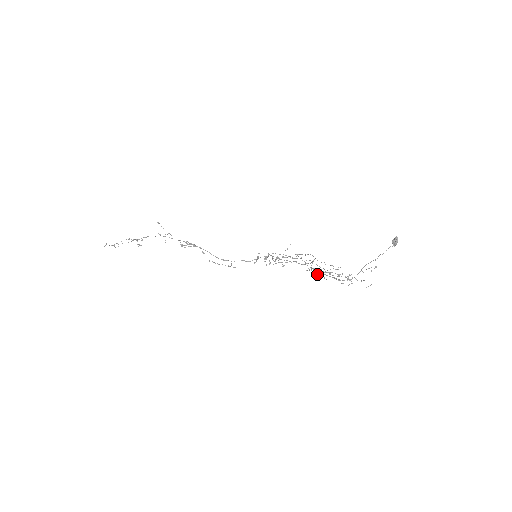
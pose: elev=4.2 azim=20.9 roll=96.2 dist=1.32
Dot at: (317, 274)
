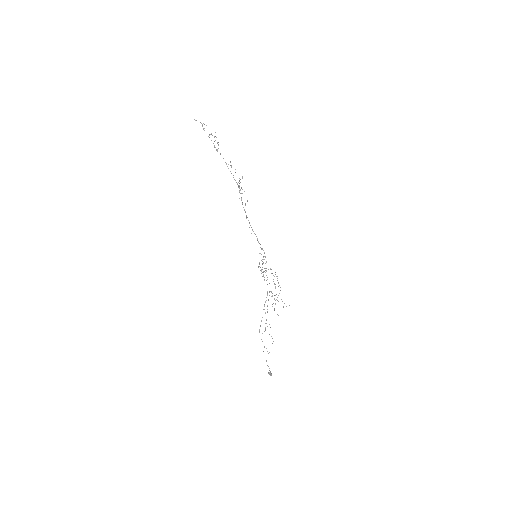
Dot at: occluded
